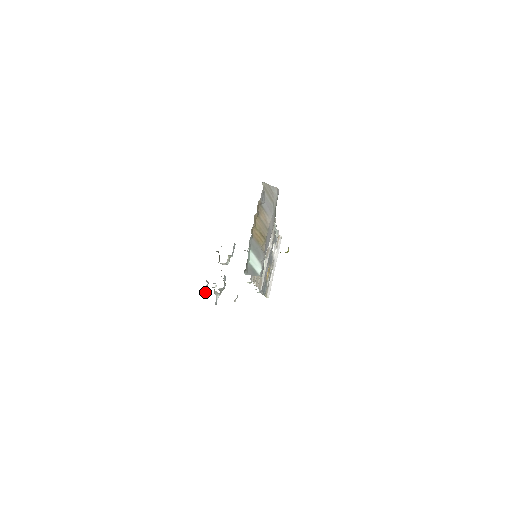
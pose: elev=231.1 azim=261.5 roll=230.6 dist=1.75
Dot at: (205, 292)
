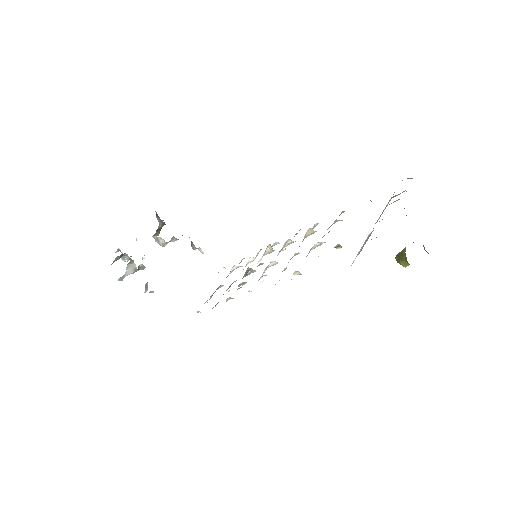
Dot at: occluded
